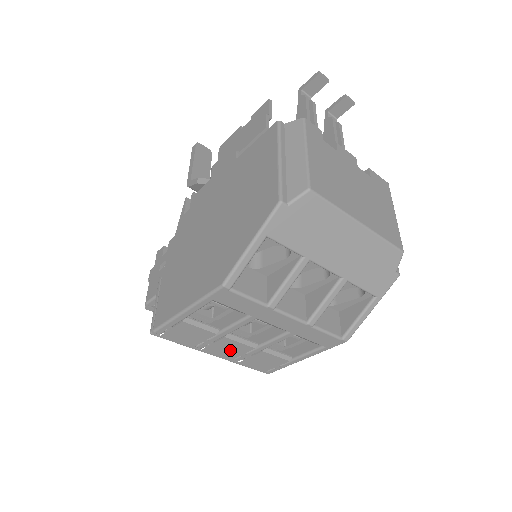
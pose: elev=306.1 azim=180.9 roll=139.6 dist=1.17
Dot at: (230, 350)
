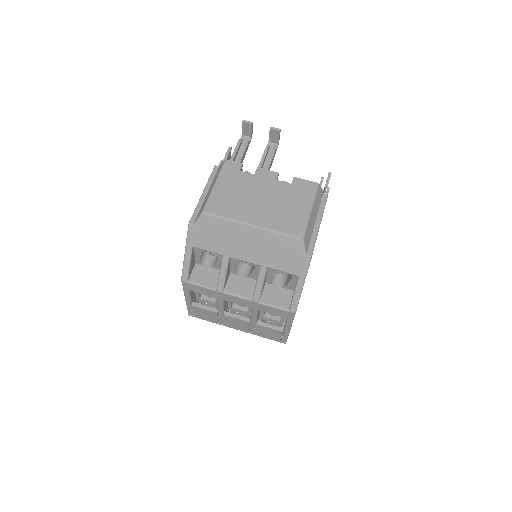
Dot at: (239, 324)
